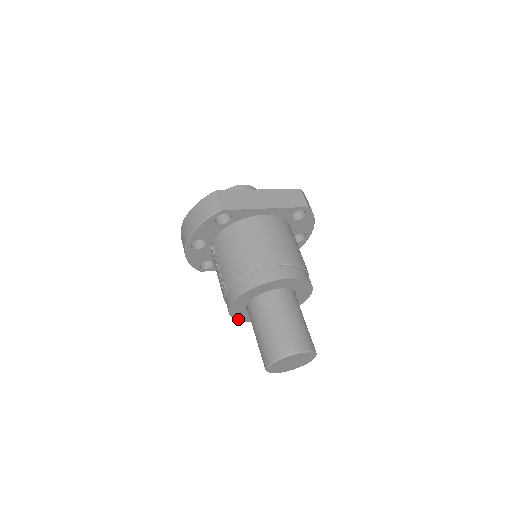
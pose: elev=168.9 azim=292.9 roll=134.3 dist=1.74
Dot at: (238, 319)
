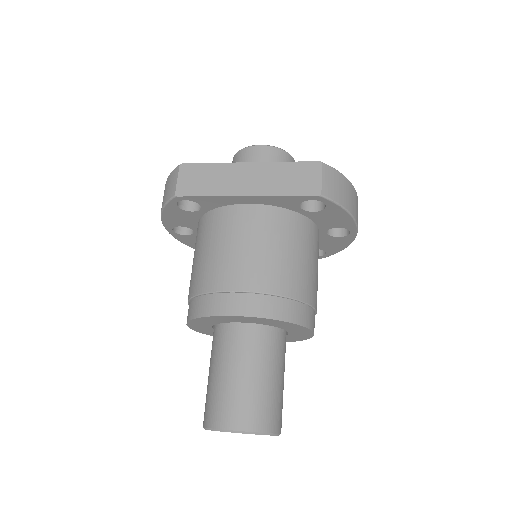
Dot at: occluded
